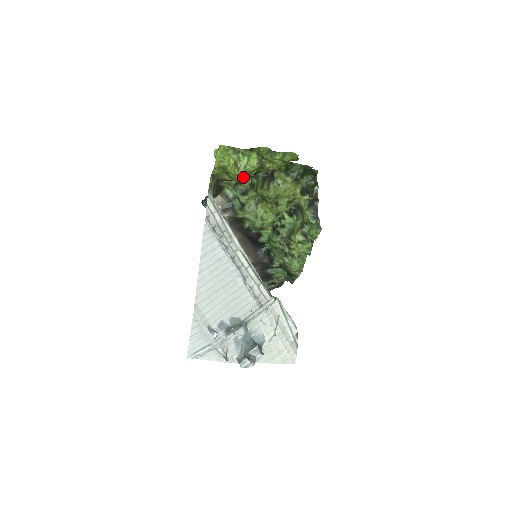
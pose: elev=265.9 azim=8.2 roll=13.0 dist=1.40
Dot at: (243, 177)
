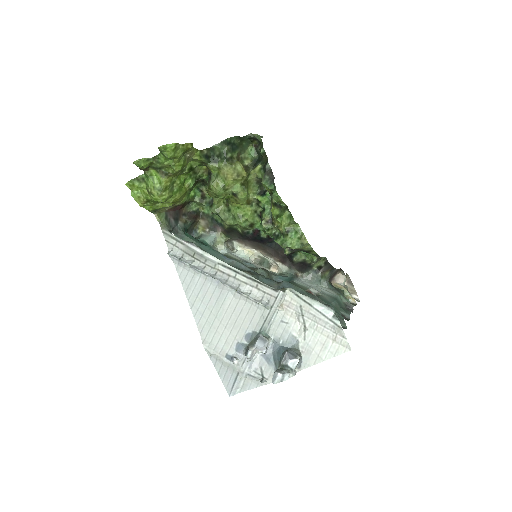
Dot at: (165, 197)
